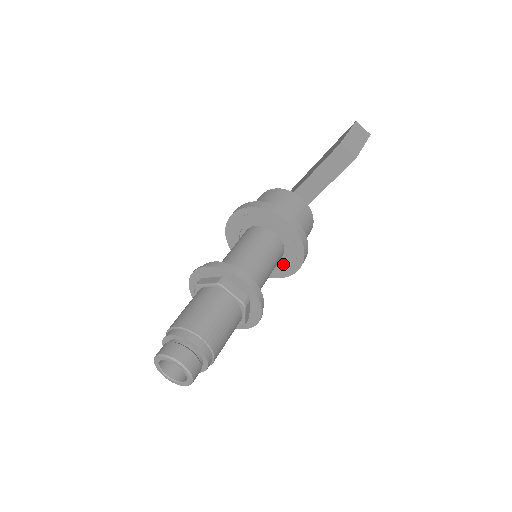
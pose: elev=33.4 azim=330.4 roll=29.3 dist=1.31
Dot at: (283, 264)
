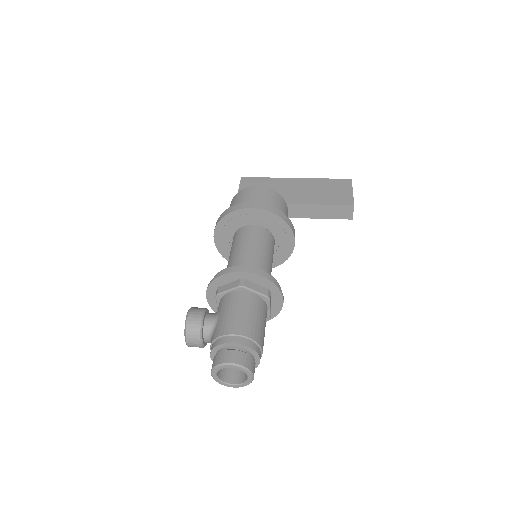
Dot at: occluded
